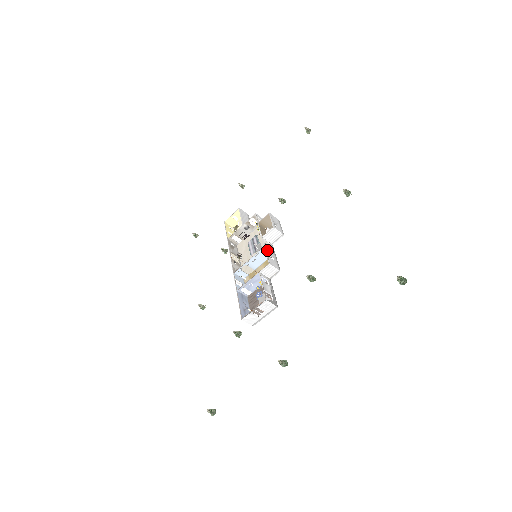
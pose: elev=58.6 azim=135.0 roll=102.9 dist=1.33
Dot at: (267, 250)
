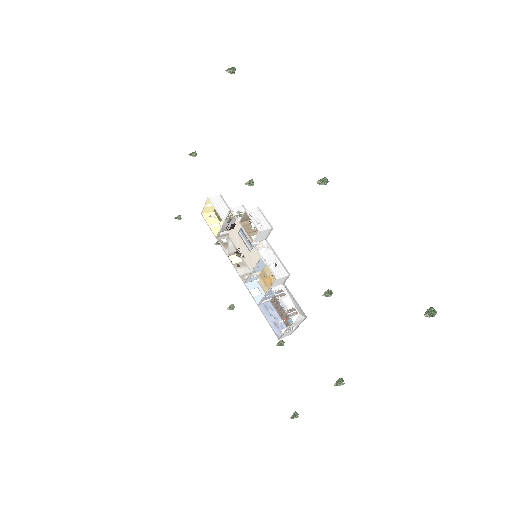
Dot at: (266, 259)
